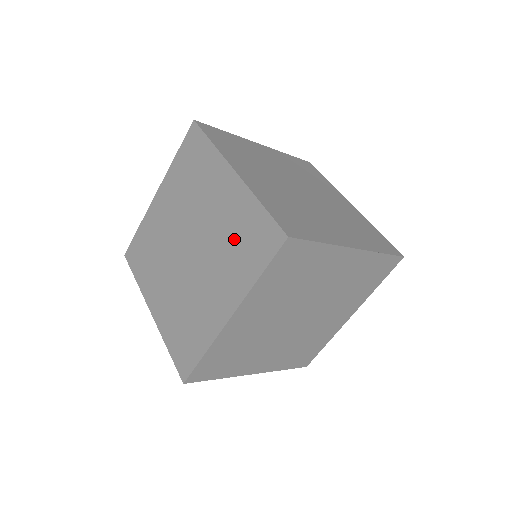
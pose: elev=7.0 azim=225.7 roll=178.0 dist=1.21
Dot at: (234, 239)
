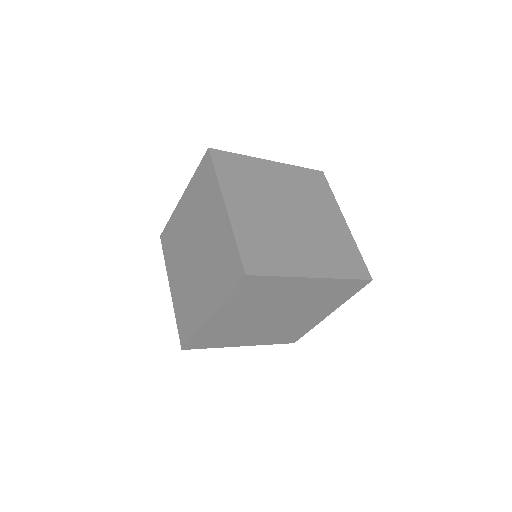
Dot at: (218, 260)
